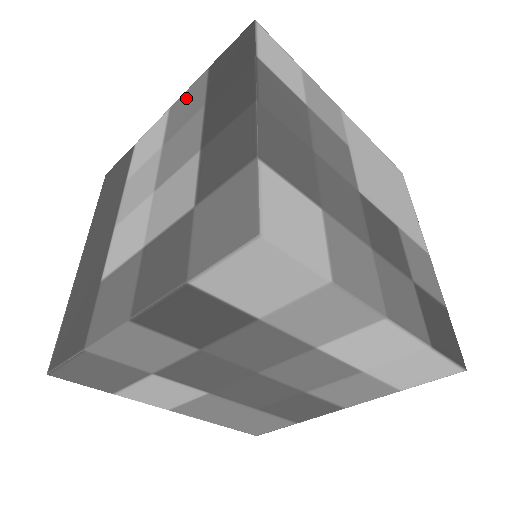
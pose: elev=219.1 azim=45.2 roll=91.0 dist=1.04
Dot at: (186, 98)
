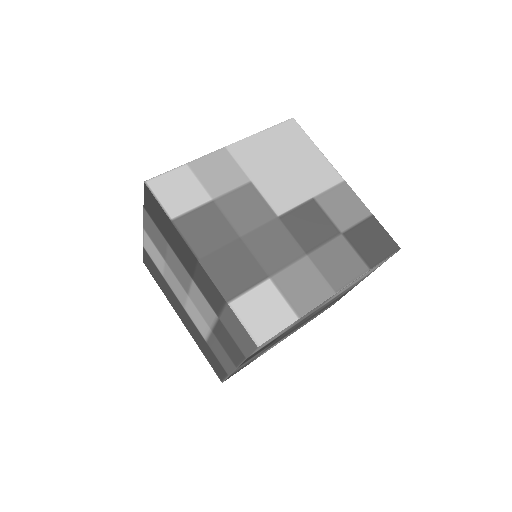
Dot at: (149, 227)
